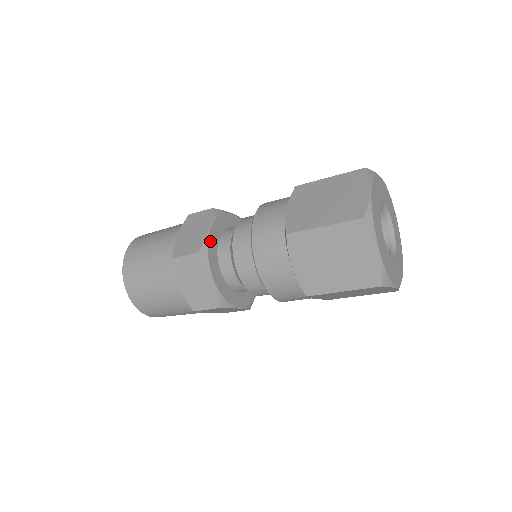
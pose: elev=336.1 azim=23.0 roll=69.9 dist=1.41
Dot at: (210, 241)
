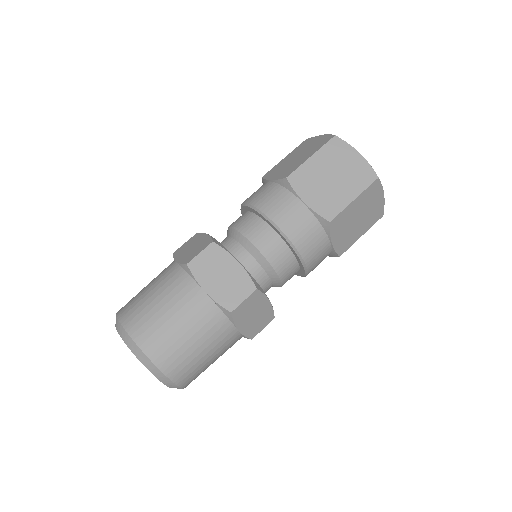
Dot at: occluded
